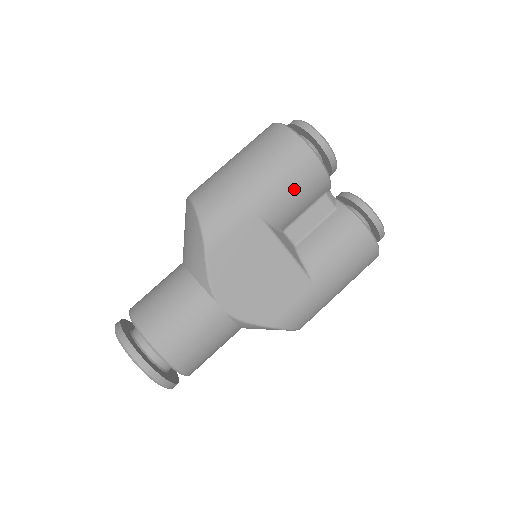
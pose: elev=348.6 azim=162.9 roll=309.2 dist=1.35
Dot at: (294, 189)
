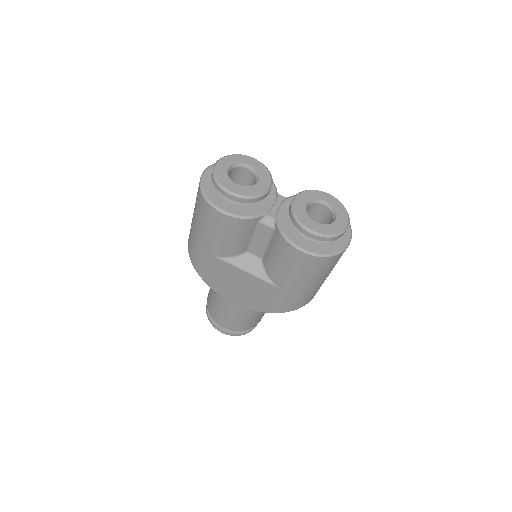
Dot at: (223, 236)
